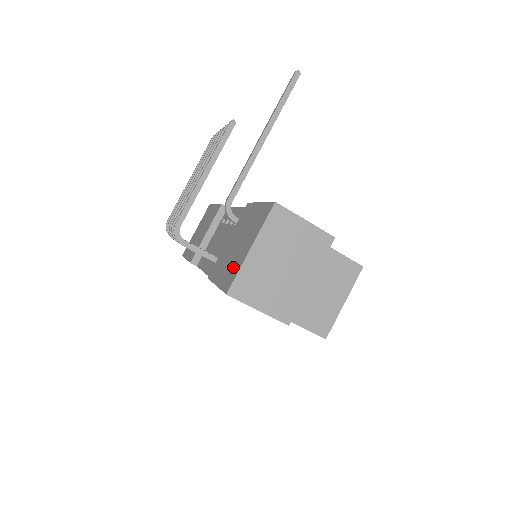
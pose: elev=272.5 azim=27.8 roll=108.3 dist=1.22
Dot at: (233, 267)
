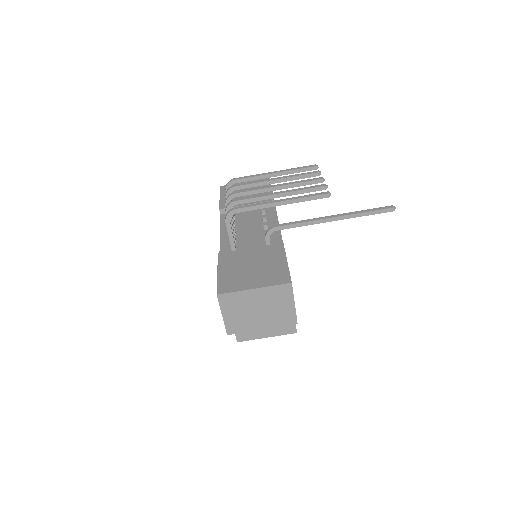
Dot at: (236, 281)
